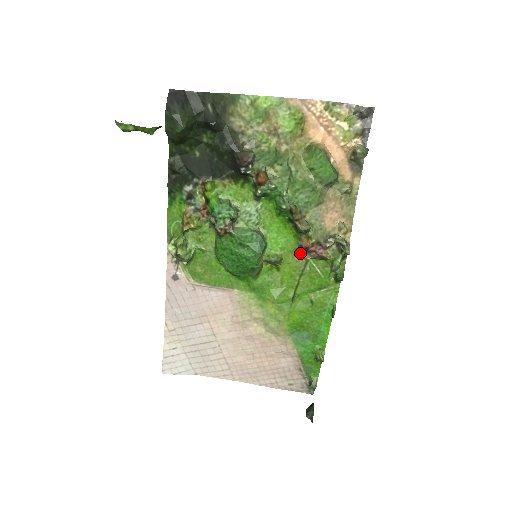
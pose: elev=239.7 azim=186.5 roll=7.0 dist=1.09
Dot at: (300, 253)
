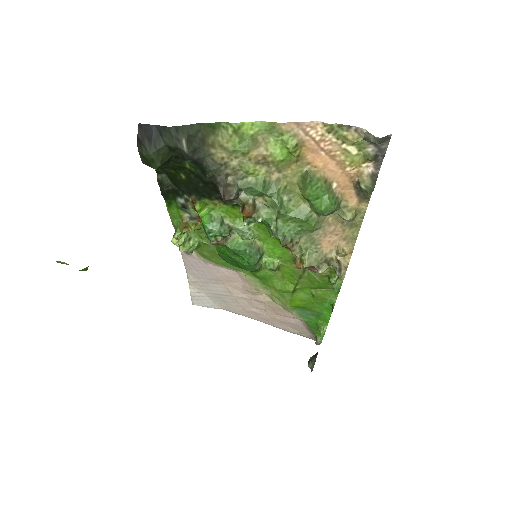
Dot at: occluded
